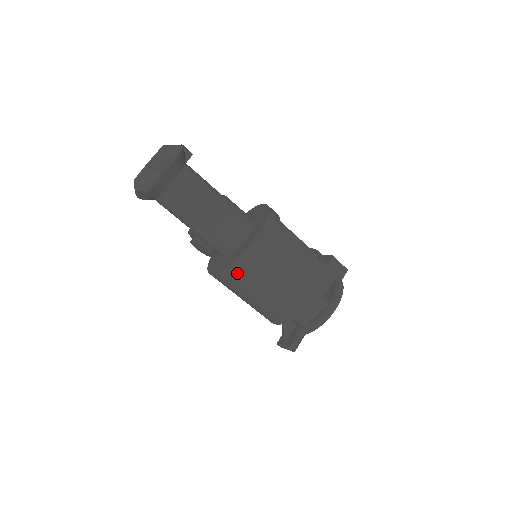
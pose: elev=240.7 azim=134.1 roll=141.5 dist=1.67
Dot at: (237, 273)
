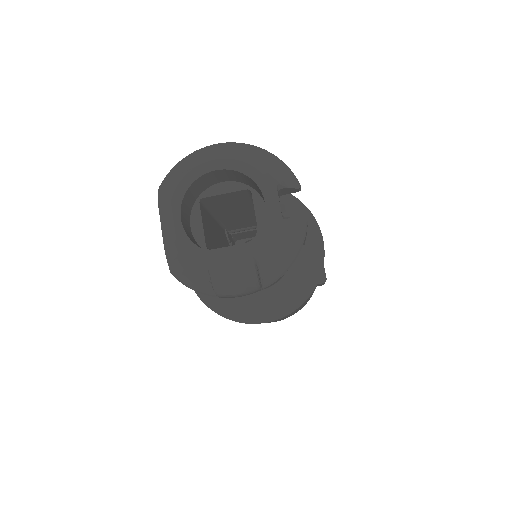
Dot at: occluded
